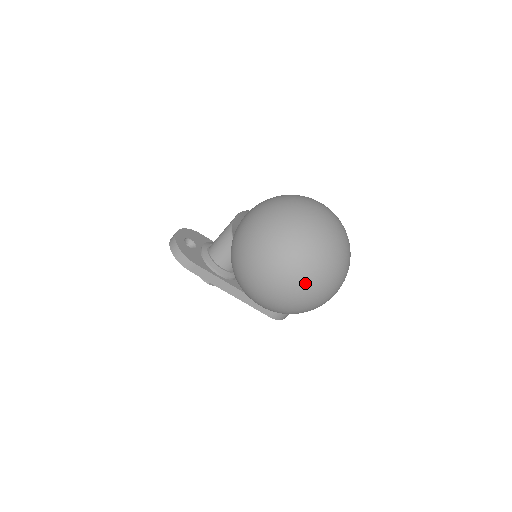
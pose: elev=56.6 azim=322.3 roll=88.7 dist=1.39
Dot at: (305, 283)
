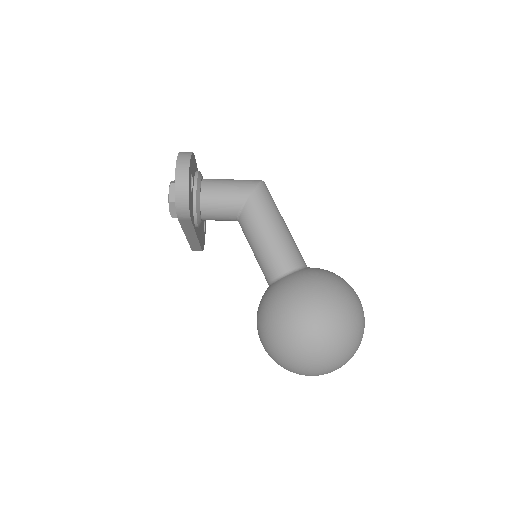
Dot at: occluded
